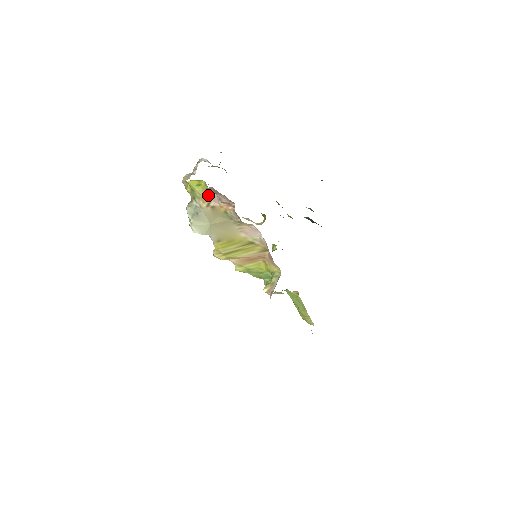
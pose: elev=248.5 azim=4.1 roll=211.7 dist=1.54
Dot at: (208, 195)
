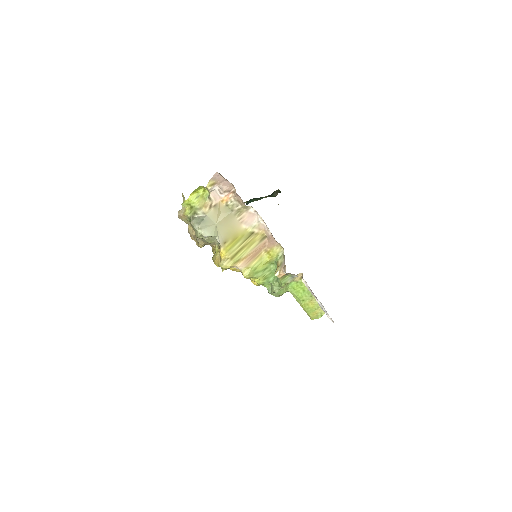
Dot at: (209, 197)
